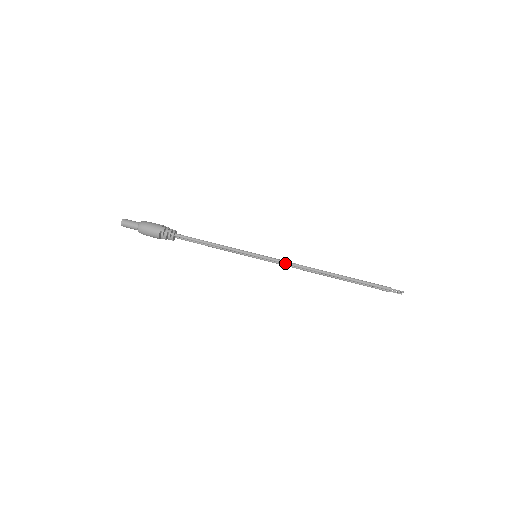
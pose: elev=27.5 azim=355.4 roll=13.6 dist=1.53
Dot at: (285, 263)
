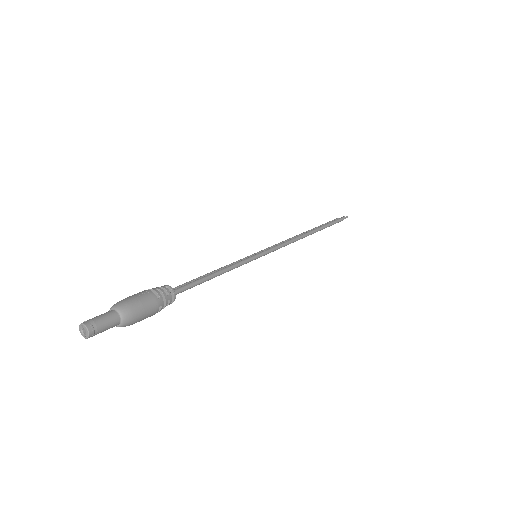
Dot at: occluded
